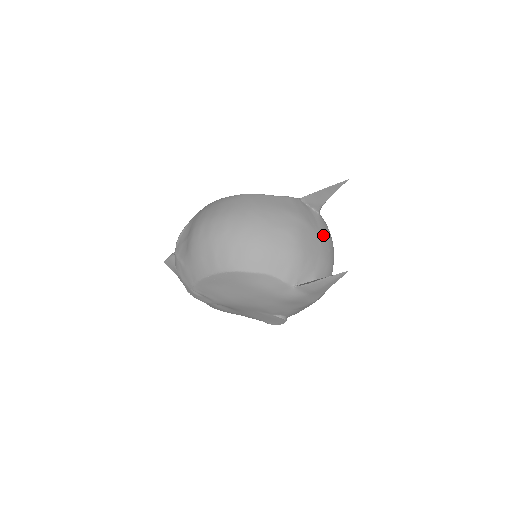
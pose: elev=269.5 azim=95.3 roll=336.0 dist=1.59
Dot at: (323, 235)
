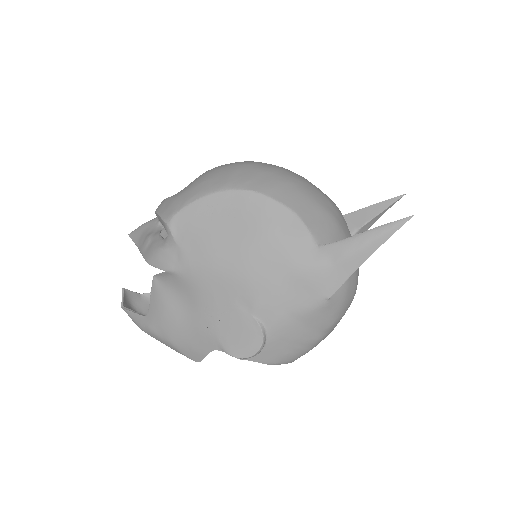
Dot at: occluded
